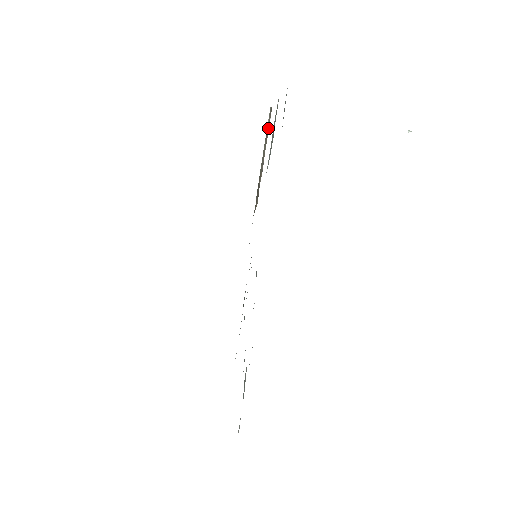
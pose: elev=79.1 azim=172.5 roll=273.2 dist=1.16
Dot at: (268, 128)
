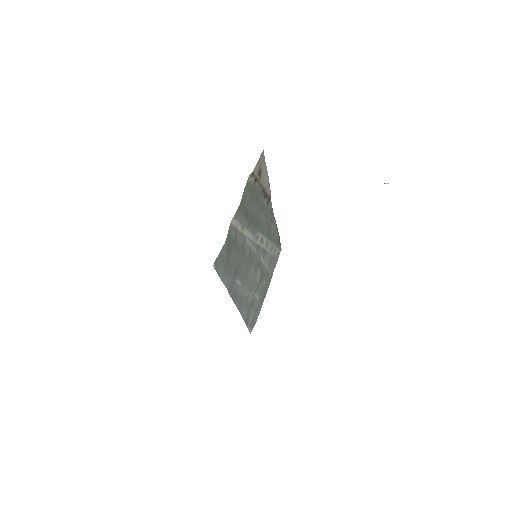
Dot at: (256, 177)
